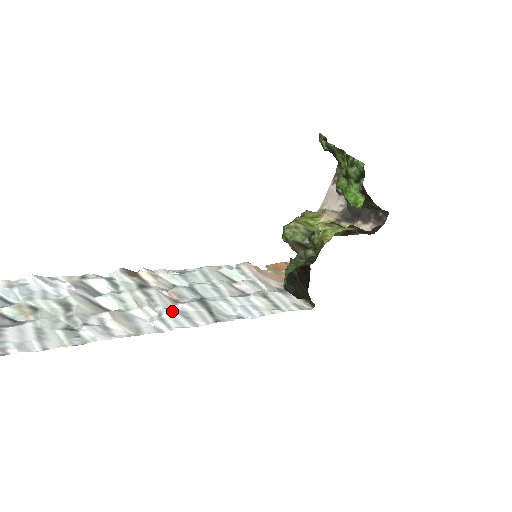
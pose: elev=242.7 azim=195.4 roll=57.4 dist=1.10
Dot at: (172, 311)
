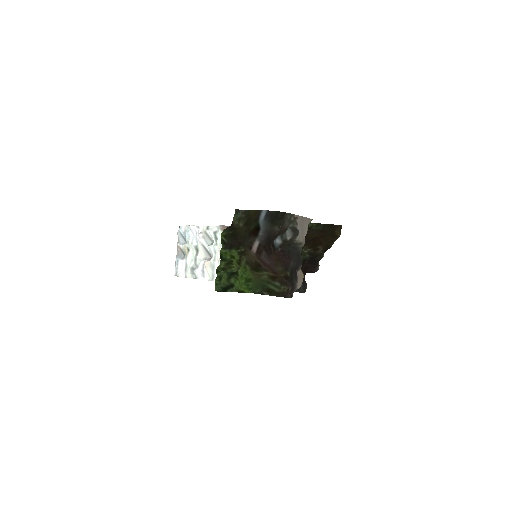
Dot at: occluded
